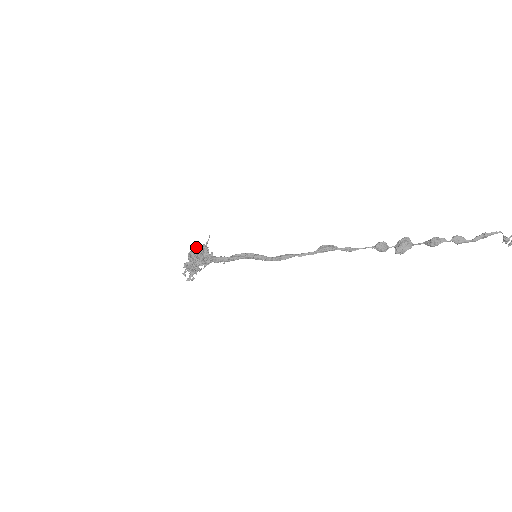
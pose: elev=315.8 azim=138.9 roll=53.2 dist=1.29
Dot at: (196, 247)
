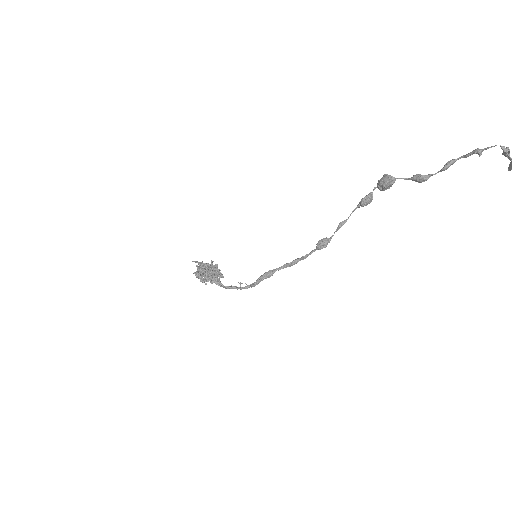
Dot at: occluded
